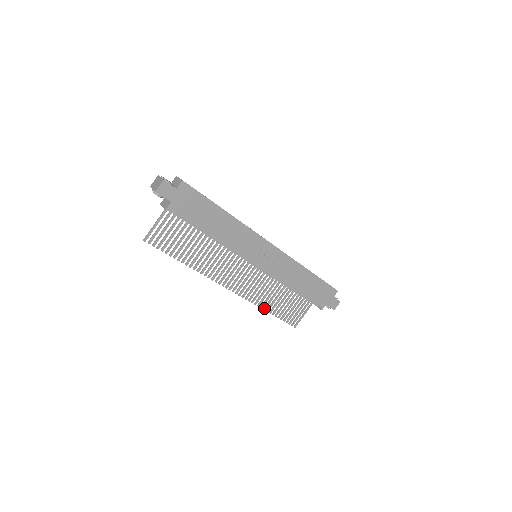
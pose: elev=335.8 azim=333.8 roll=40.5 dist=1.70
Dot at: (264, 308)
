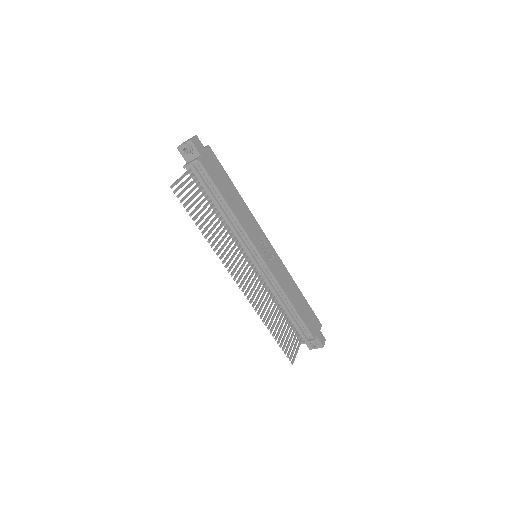
Dot at: (265, 323)
